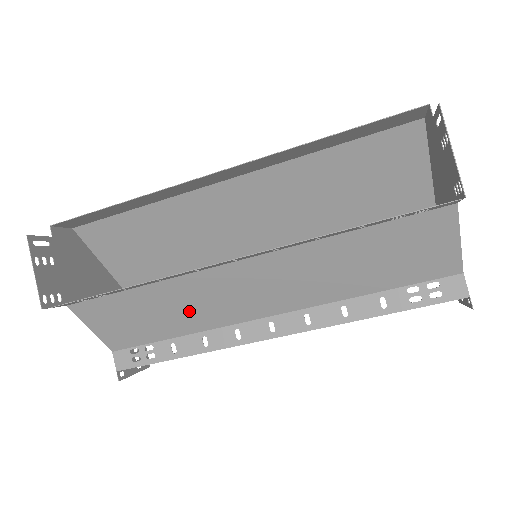
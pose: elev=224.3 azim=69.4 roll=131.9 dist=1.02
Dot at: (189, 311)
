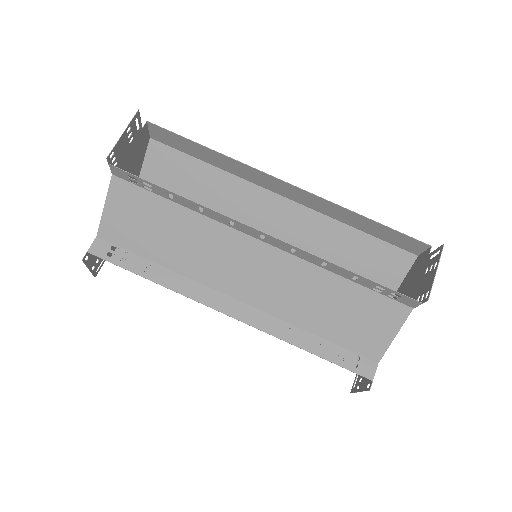
Dot at: (189, 250)
